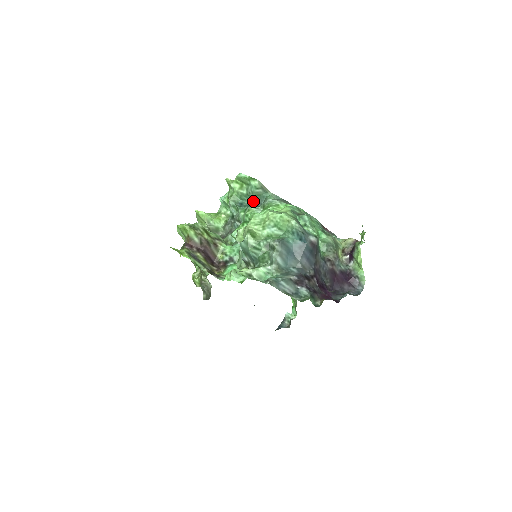
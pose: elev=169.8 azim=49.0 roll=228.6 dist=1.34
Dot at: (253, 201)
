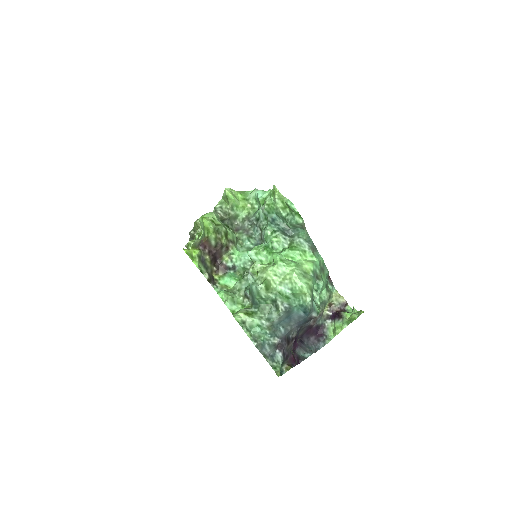
Dot at: (286, 224)
